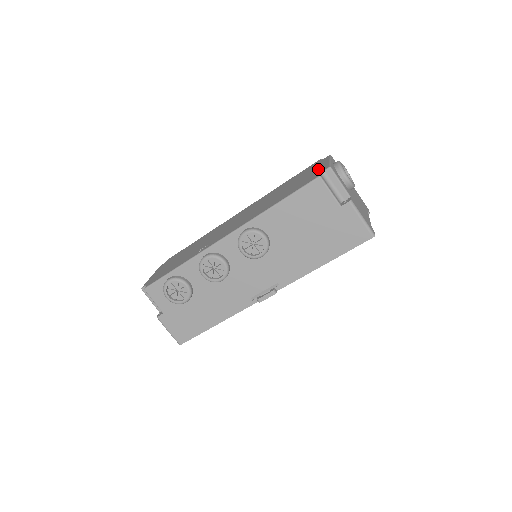
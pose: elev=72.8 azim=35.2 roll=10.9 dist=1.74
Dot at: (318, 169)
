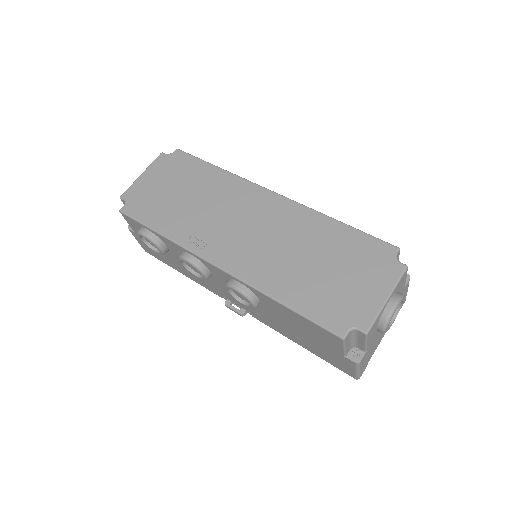
Dot at: (364, 300)
